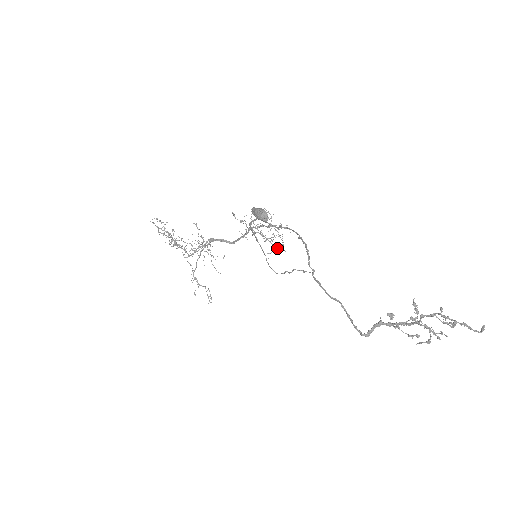
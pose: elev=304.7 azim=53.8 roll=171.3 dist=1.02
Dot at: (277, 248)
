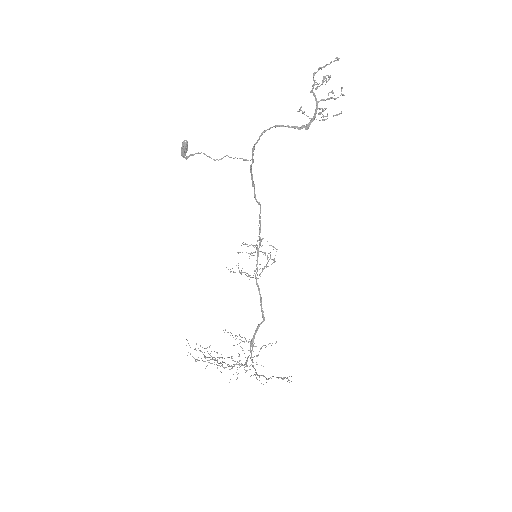
Dot at: occluded
